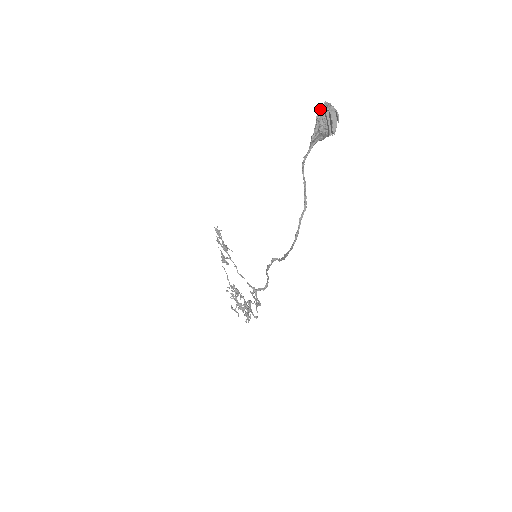
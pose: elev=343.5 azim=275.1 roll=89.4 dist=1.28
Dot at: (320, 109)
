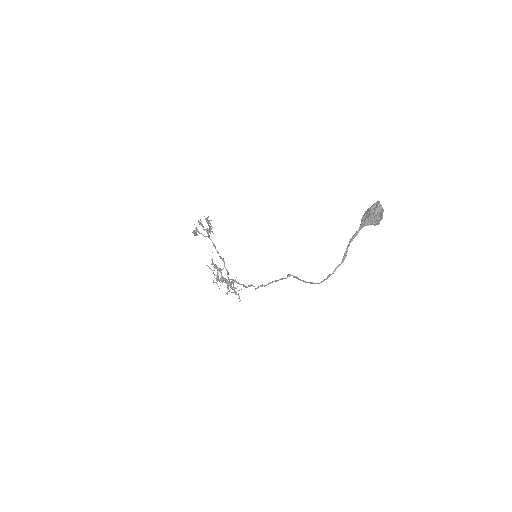
Dot at: (376, 209)
